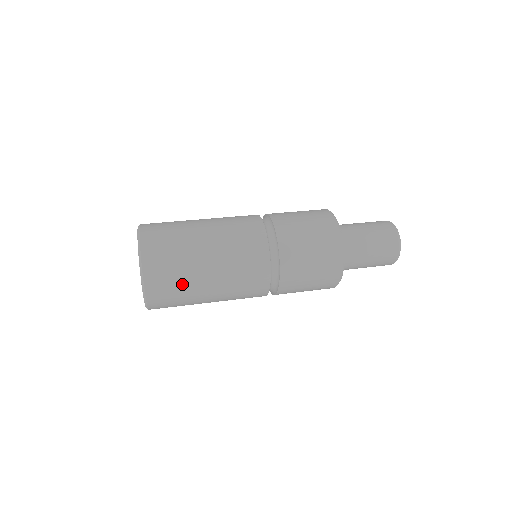
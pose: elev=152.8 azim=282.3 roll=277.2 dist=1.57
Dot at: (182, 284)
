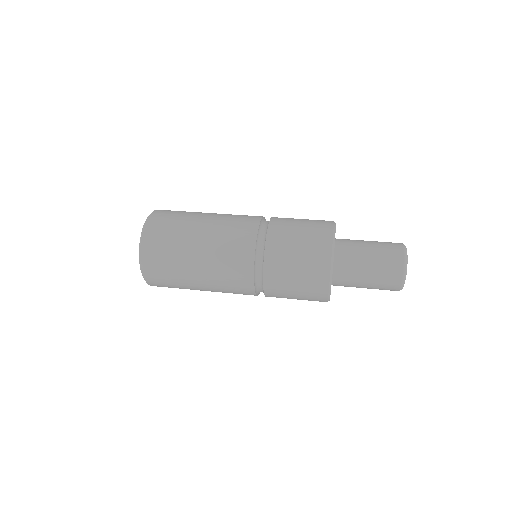
Dot at: (177, 285)
